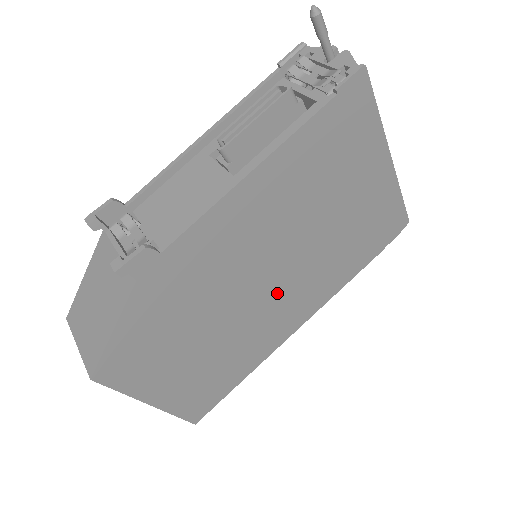
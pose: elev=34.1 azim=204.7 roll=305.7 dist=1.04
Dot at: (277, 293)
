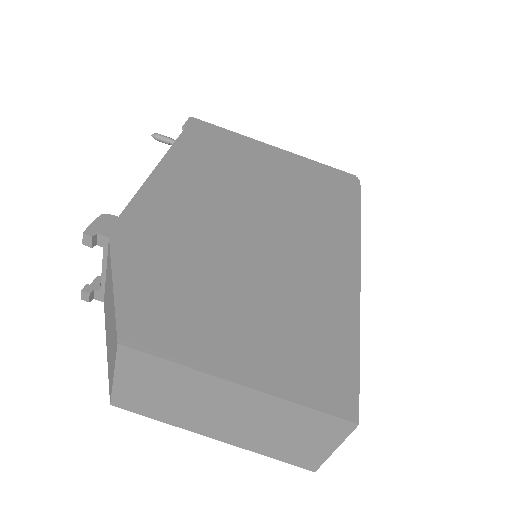
Dot at: (283, 238)
